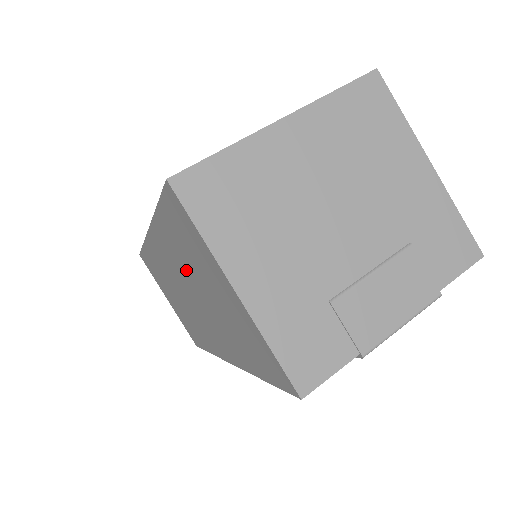
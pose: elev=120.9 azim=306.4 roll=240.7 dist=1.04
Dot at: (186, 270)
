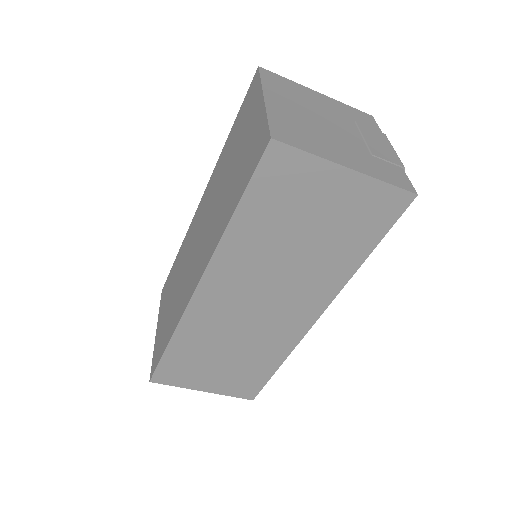
Dot at: (270, 248)
